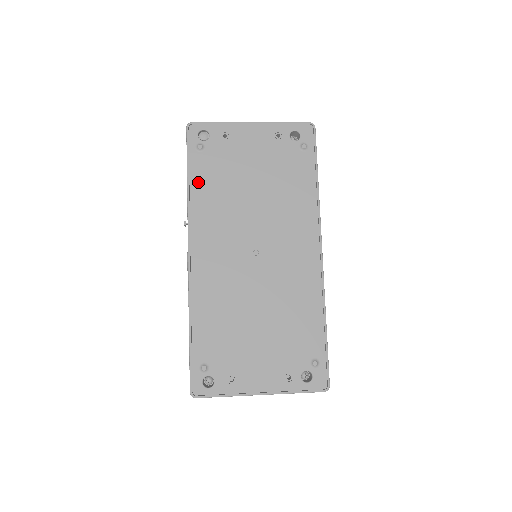
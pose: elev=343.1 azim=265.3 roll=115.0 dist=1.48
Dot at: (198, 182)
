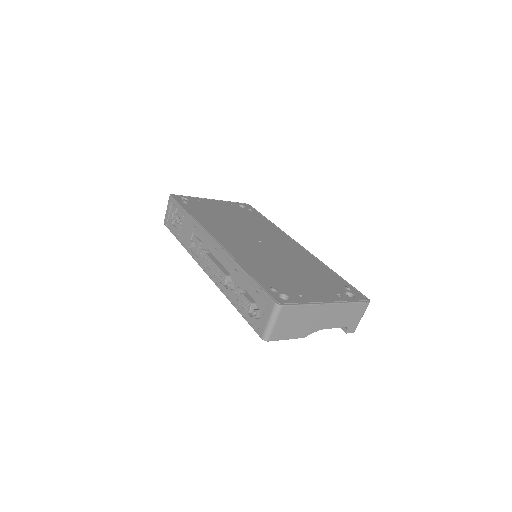
Dot at: (195, 213)
